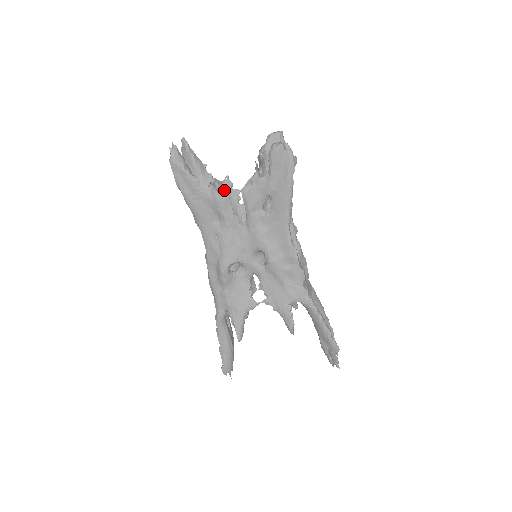
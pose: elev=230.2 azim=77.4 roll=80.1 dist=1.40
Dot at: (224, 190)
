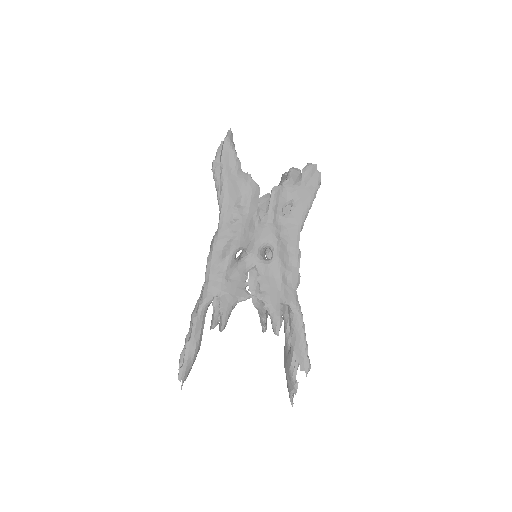
Dot at: occluded
